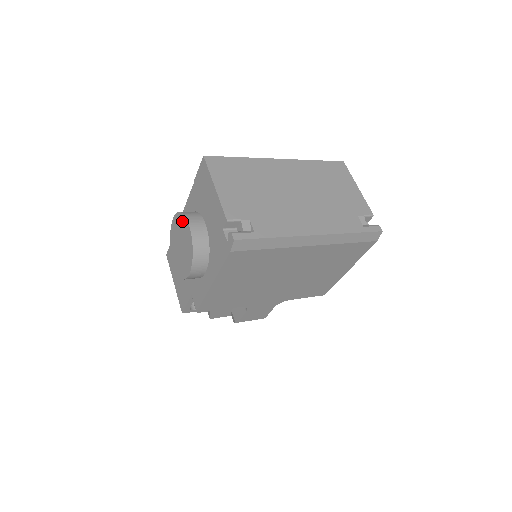
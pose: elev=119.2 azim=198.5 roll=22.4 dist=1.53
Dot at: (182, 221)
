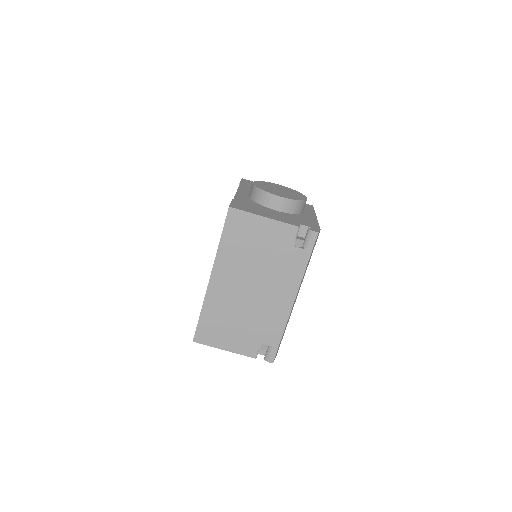
Dot at: occluded
